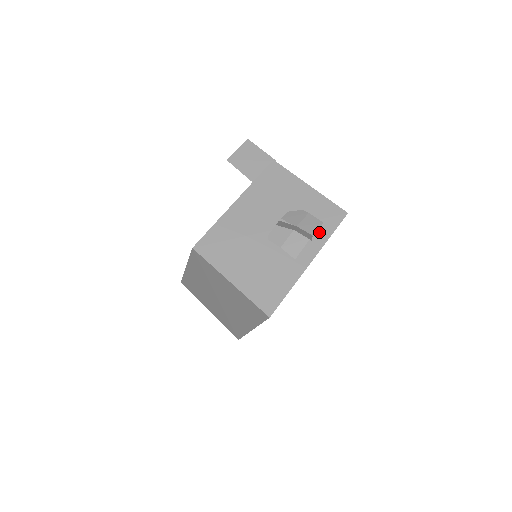
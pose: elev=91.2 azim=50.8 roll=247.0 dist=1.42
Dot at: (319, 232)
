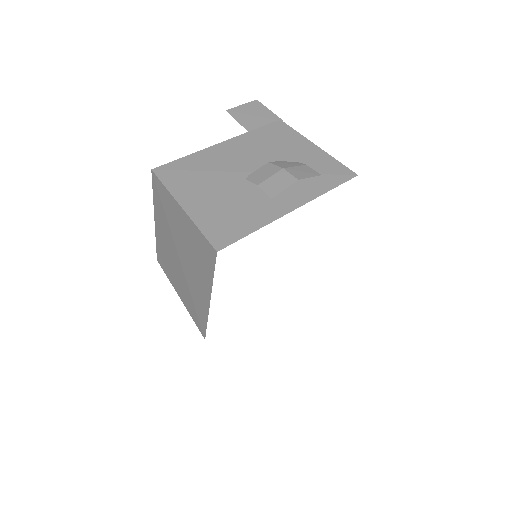
Dot at: (314, 185)
